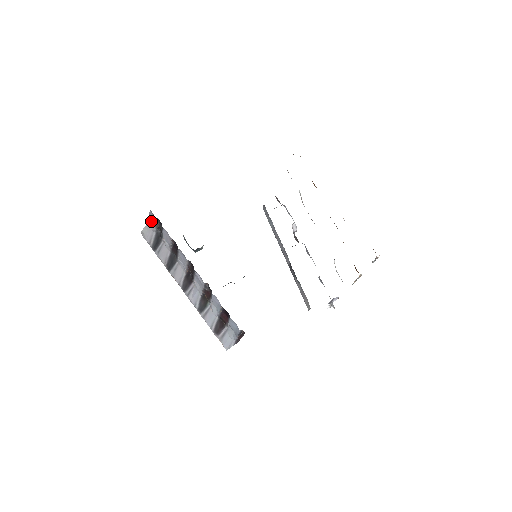
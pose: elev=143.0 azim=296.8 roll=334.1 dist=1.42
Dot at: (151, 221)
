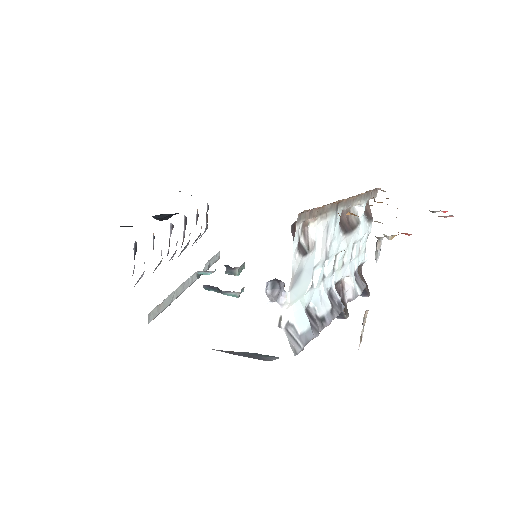
Dot at: occluded
